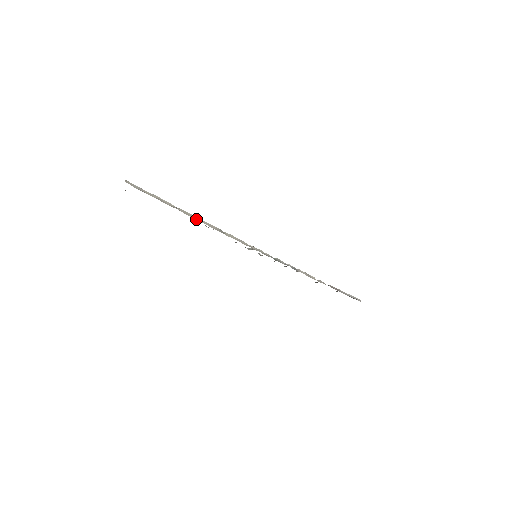
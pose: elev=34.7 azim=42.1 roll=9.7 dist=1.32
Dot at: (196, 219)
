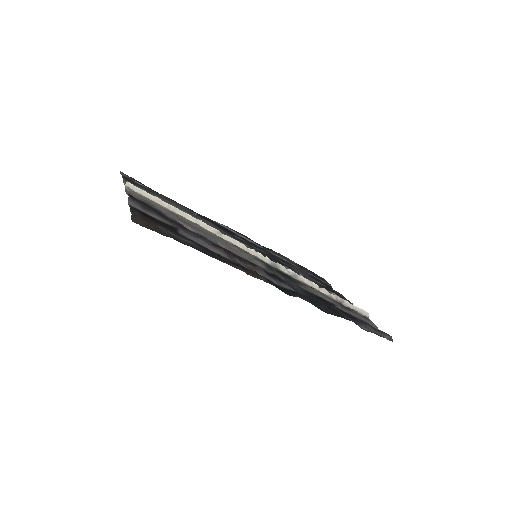
Dot at: (193, 221)
